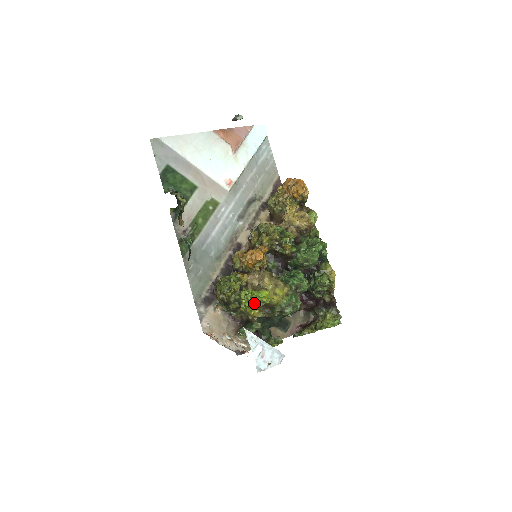
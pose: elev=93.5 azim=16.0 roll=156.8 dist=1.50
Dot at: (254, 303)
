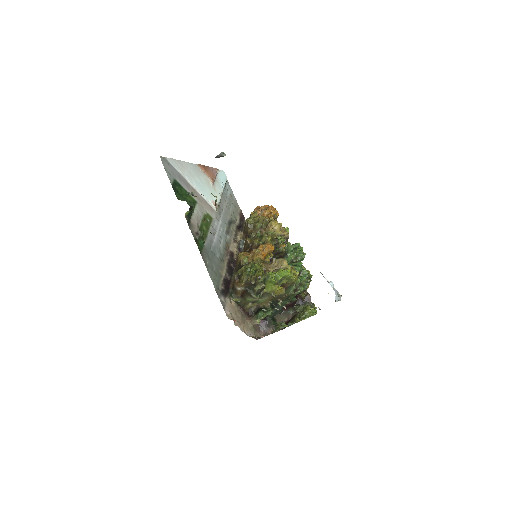
Dot at: (279, 281)
